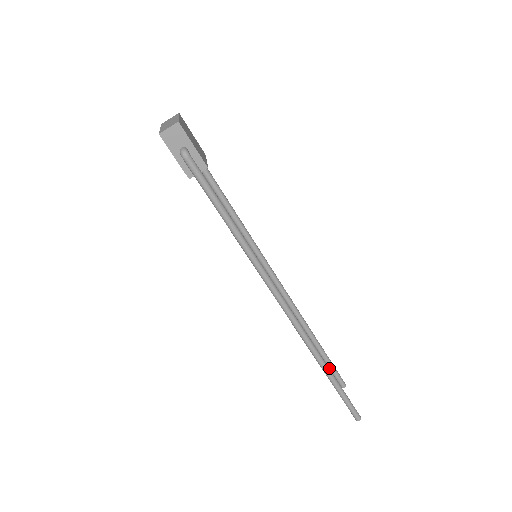
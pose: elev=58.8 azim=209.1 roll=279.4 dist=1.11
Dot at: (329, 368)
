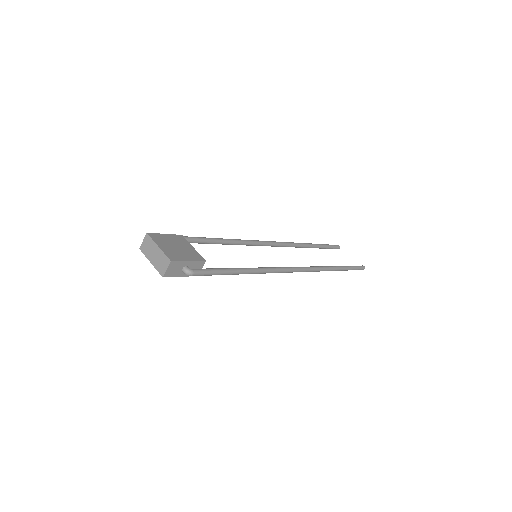
Dot at: occluded
